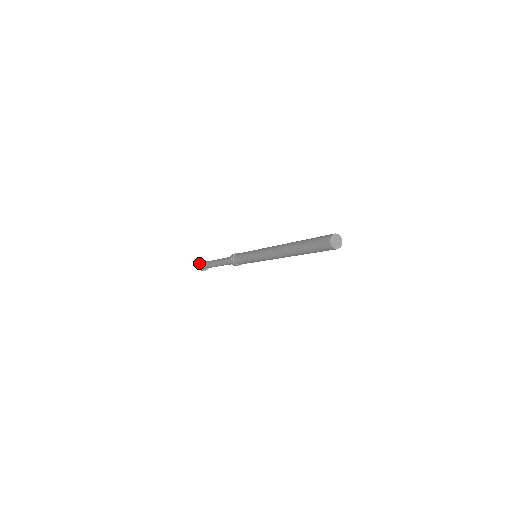
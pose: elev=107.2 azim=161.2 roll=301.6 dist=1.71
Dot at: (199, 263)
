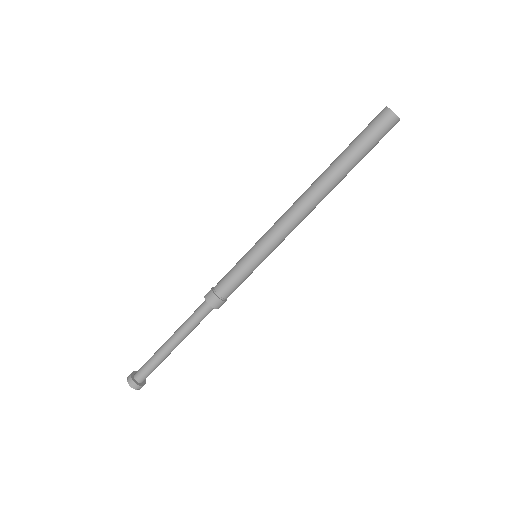
Dot at: (130, 380)
